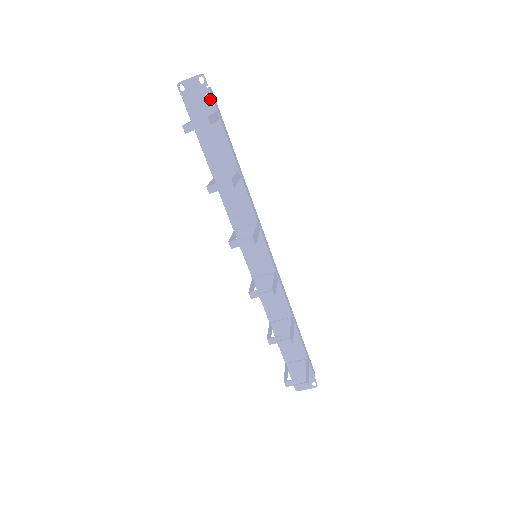
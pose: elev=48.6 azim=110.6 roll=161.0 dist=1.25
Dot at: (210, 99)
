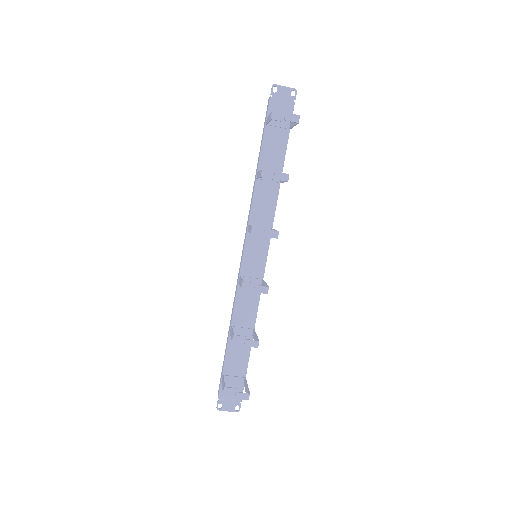
Dot at: (291, 111)
